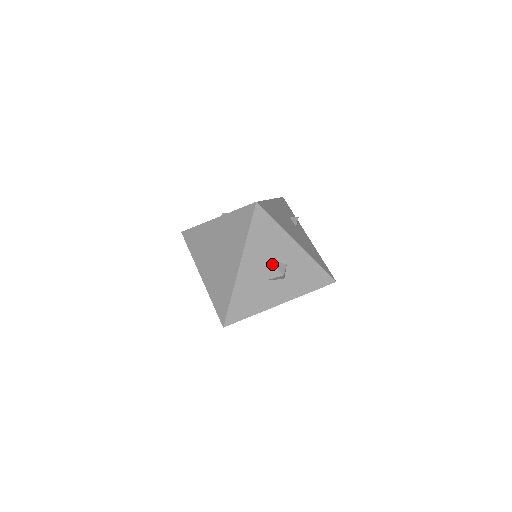
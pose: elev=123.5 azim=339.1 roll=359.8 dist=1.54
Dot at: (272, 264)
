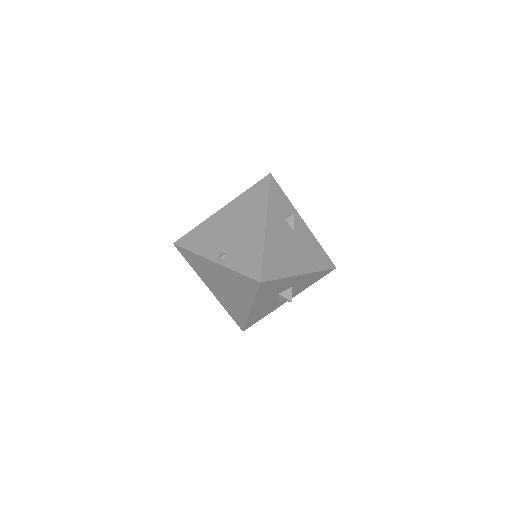
Dot at: (279, 295)
